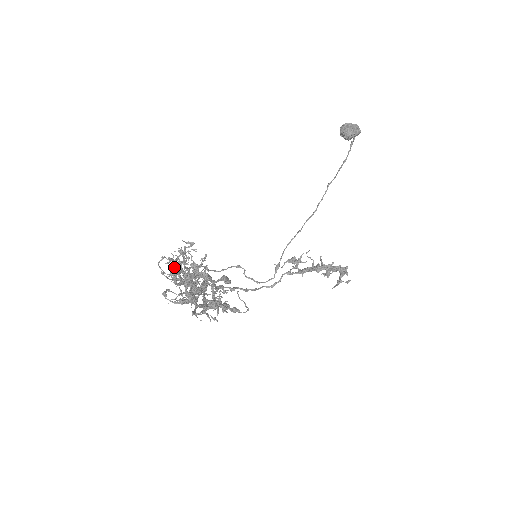
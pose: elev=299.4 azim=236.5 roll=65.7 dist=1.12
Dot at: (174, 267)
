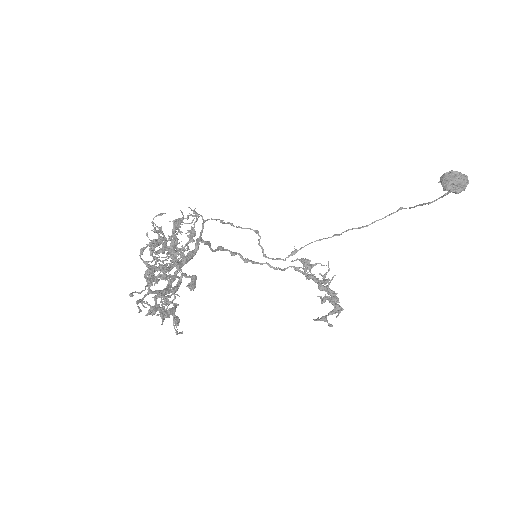
Dot at: (155, 241)
